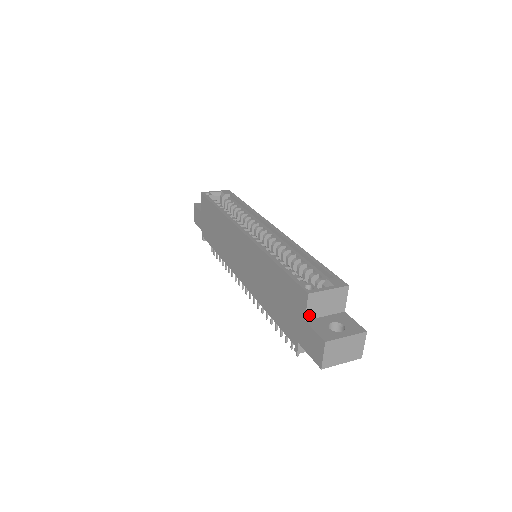
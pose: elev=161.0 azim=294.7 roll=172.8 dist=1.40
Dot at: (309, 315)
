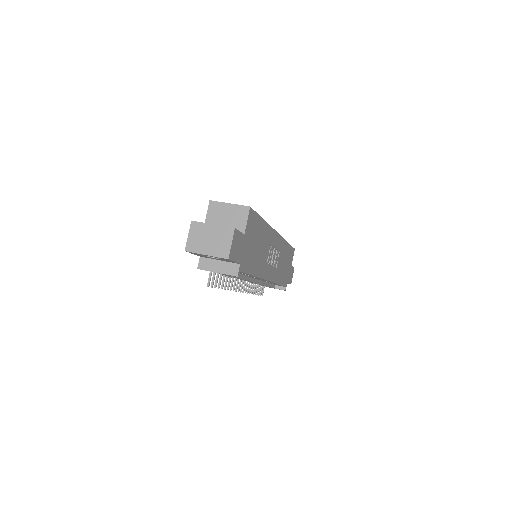
Dot at: occluded
